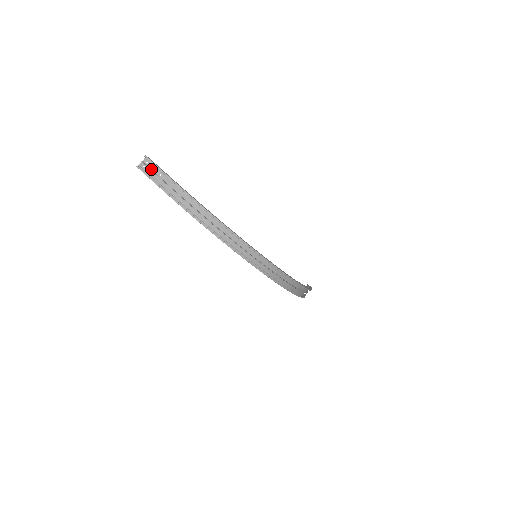
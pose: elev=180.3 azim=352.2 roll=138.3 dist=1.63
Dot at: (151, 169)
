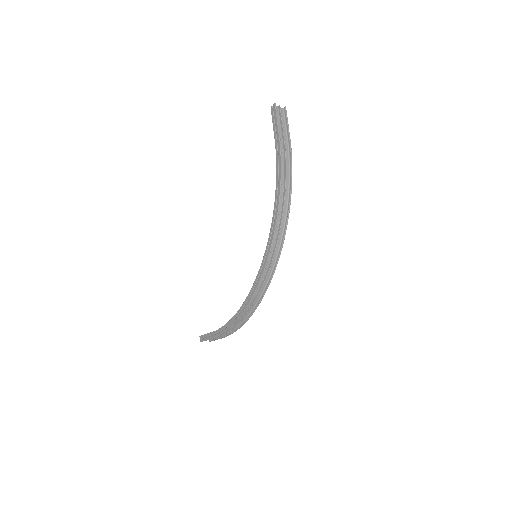
Dot at: (280, 117)
